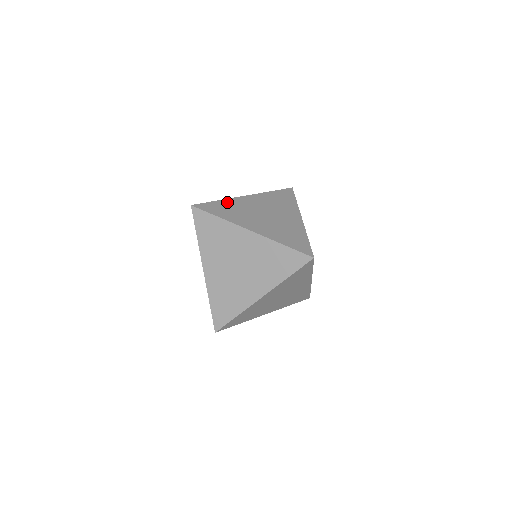
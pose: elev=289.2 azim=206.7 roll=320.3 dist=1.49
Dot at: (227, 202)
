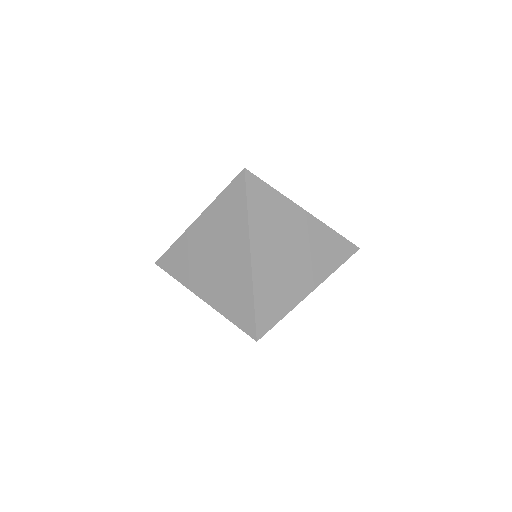
Dot at: occluded
